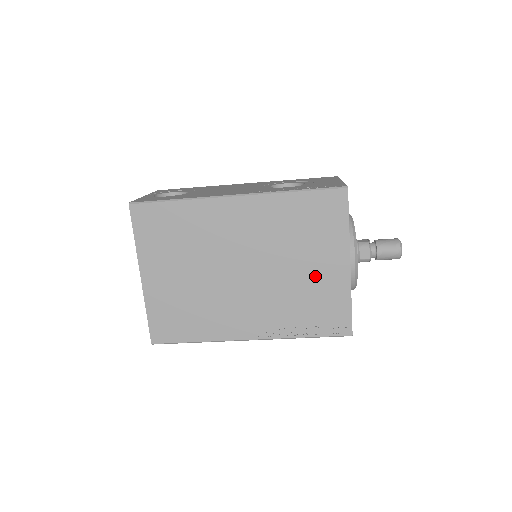
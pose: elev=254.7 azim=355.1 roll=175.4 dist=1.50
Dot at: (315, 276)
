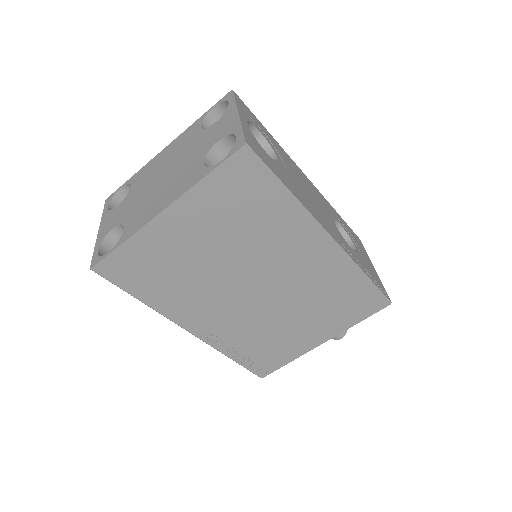
Dot at: (295, 332)
